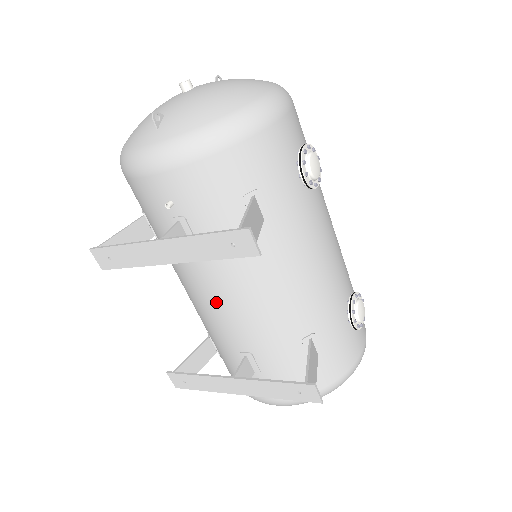
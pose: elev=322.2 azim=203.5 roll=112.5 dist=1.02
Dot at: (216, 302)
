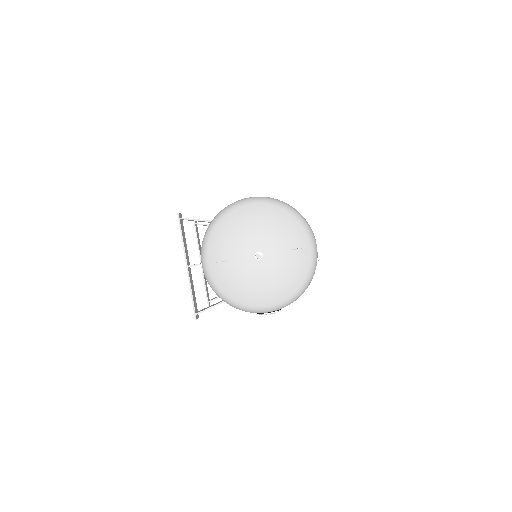
Dot at: occluded
